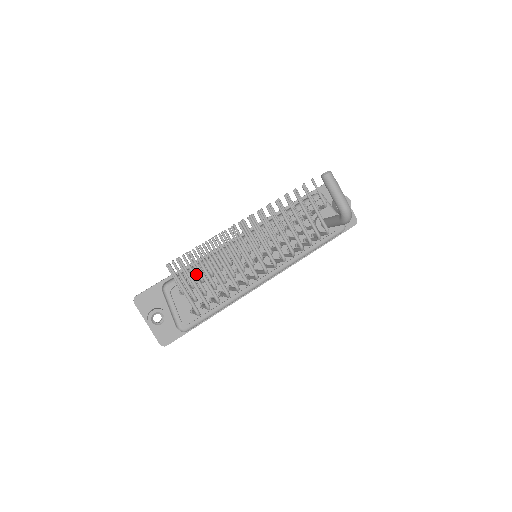
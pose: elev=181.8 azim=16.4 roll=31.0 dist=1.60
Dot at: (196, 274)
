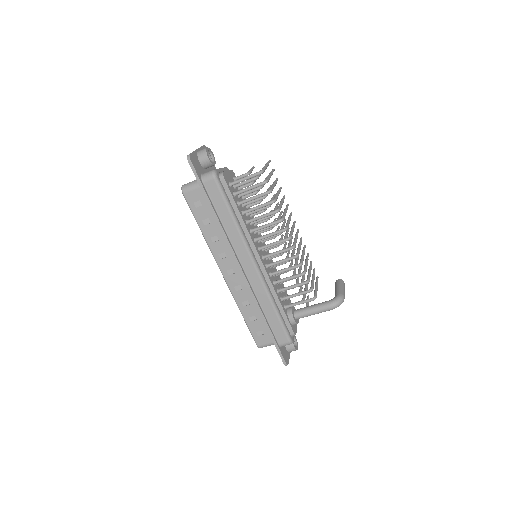
Dot at: occluded
